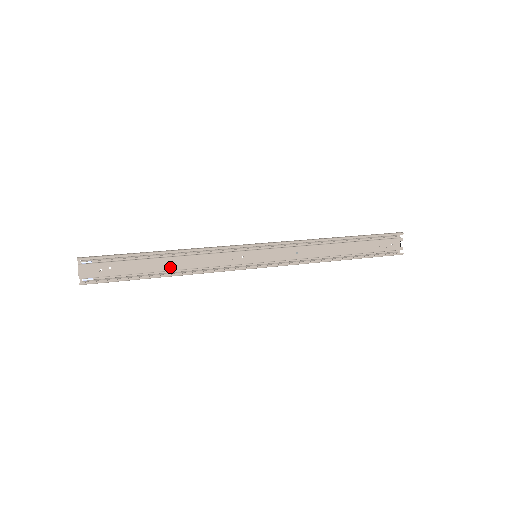
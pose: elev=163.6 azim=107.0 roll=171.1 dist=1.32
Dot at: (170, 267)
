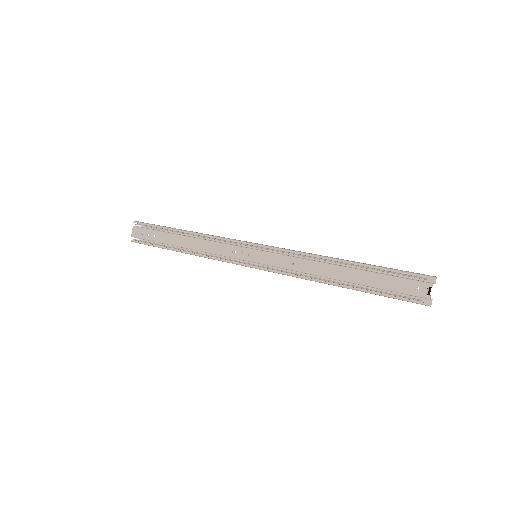
Dot at: (186, 245)
